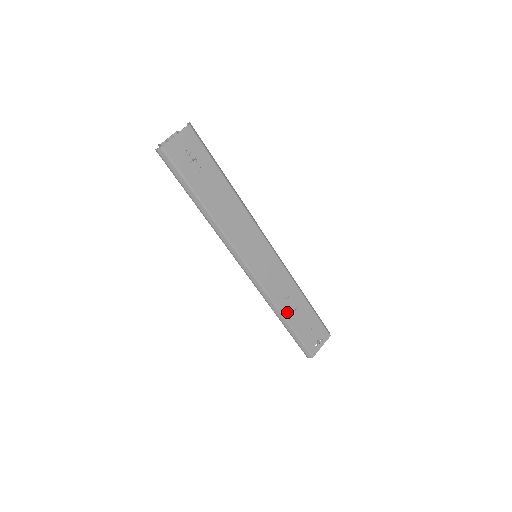
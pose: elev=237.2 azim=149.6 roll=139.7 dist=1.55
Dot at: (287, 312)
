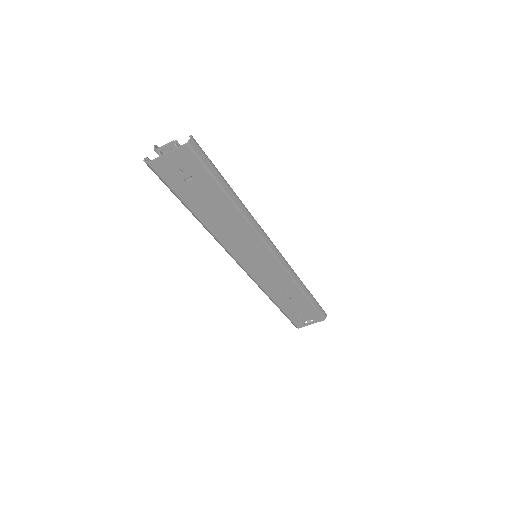
Dot at: (279, 299)
